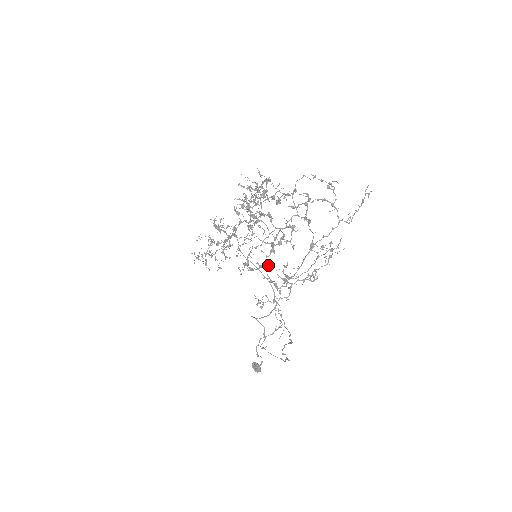
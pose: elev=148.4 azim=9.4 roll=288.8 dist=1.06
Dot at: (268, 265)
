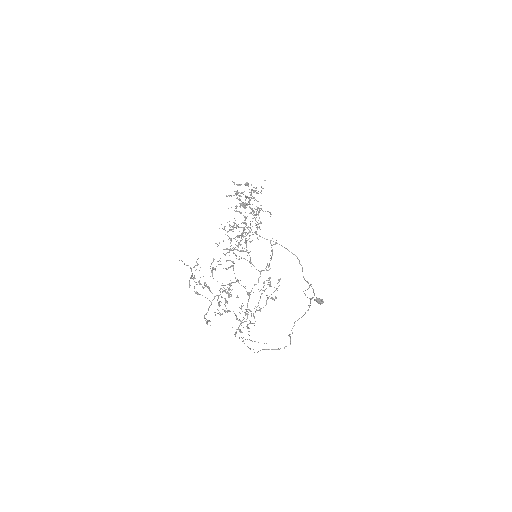
Dot at: (229, 310)
